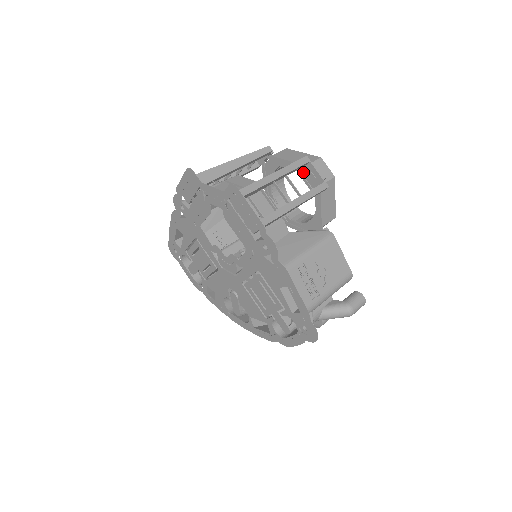
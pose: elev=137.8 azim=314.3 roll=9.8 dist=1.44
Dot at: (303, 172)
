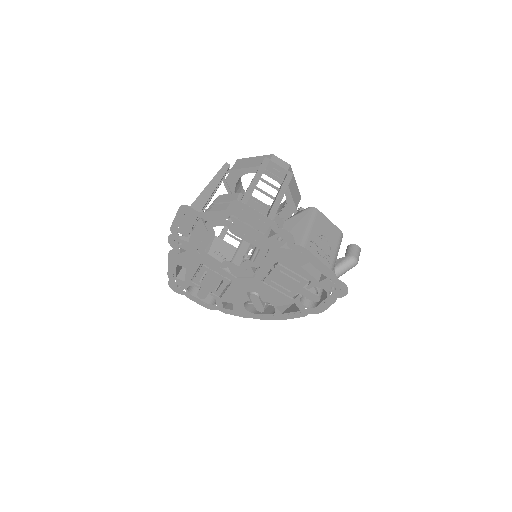
Dot at: occluded
